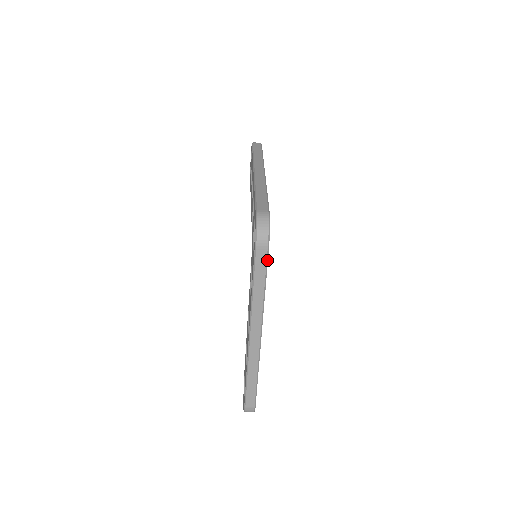
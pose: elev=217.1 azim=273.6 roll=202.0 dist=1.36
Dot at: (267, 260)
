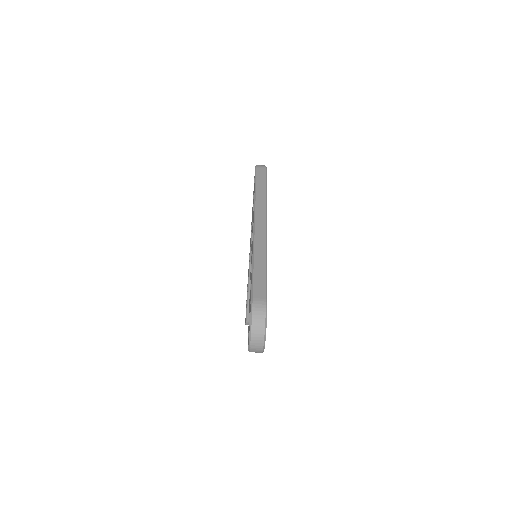
Dot at: (266, 174)
